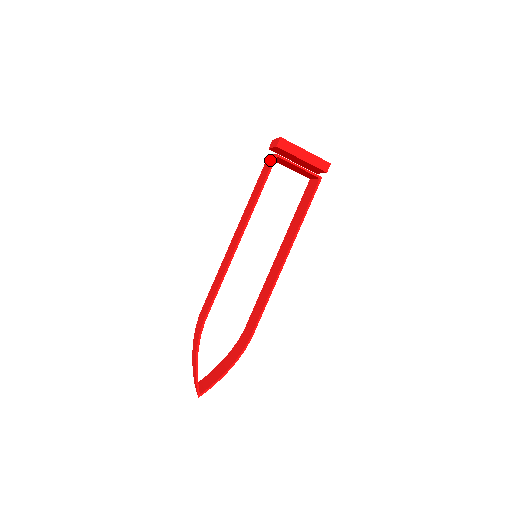
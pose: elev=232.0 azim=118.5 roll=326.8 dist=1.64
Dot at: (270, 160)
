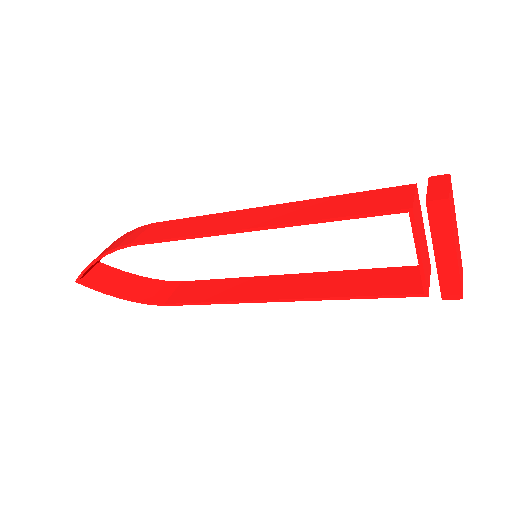
Dot at: (401, 199)
